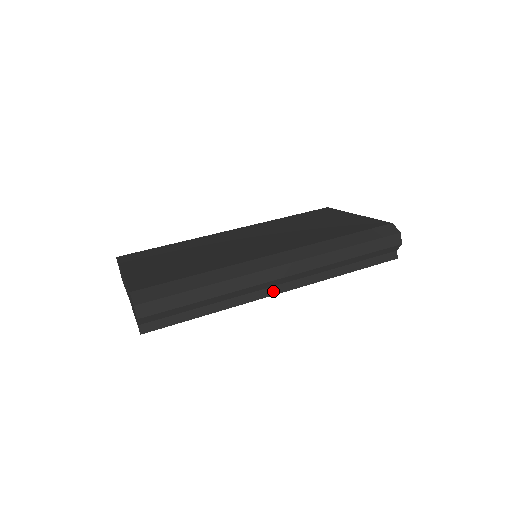
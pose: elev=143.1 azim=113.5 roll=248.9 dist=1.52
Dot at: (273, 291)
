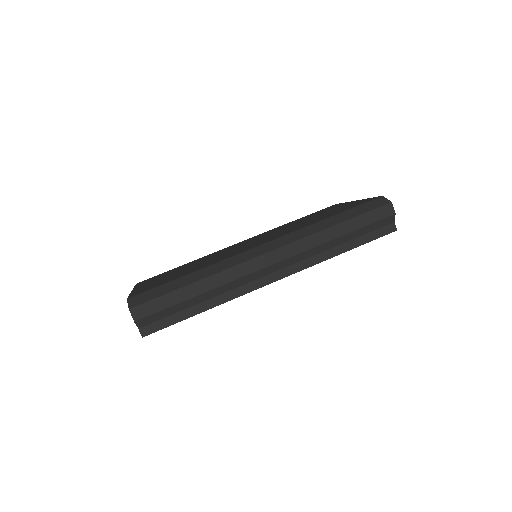
Dot at: (266, 281)
